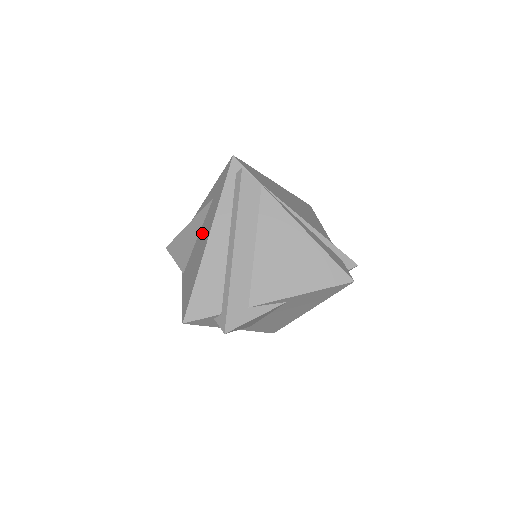
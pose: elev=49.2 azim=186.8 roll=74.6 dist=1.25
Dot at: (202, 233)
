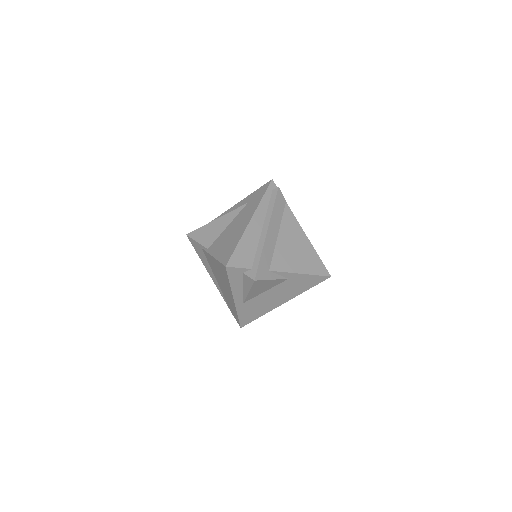
Dot at: (237, 221)
